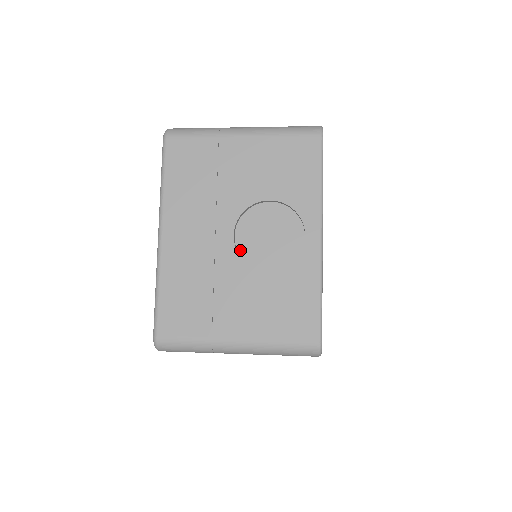
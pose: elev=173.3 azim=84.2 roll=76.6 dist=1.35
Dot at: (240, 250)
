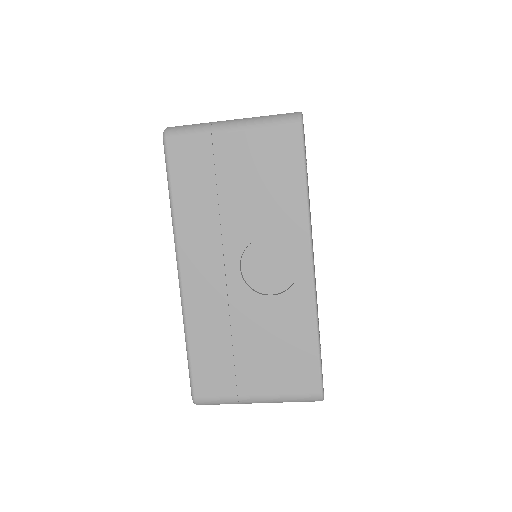
Dot at: occluded
